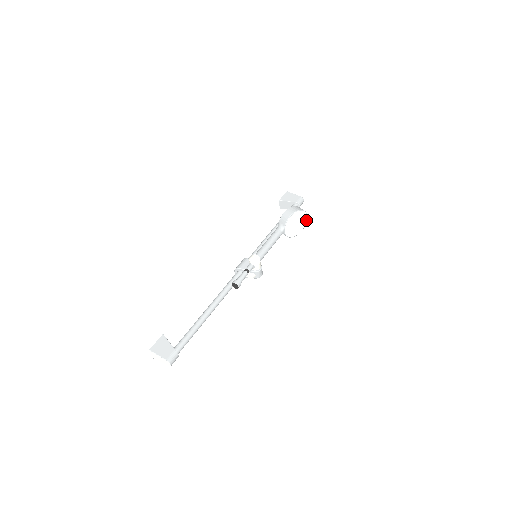
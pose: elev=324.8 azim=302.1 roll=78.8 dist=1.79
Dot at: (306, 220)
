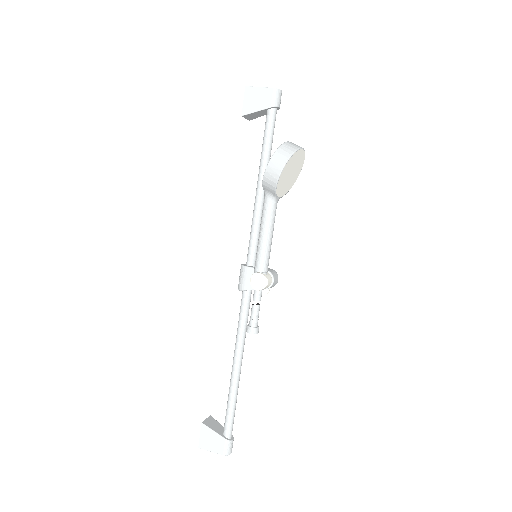
Dot at: (303, 152)
